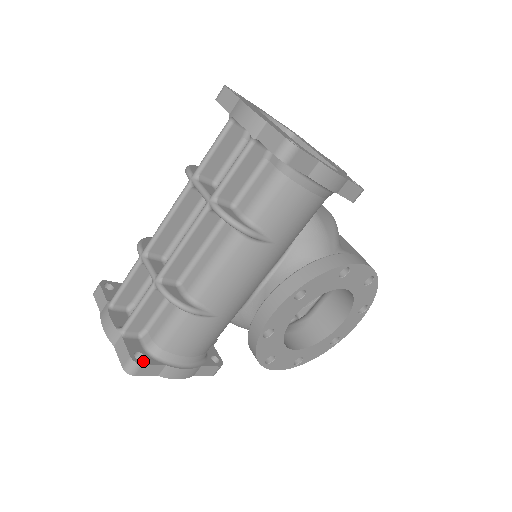
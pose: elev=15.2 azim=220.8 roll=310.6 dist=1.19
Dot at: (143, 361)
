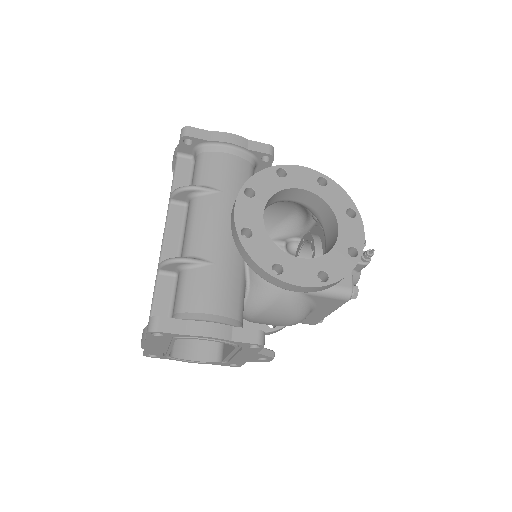
Dot at: (162, 318)
